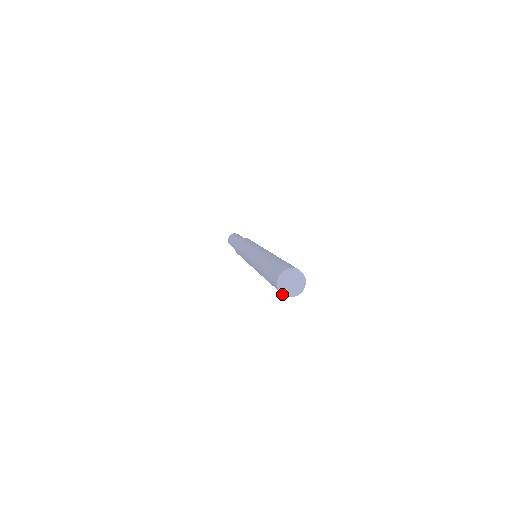
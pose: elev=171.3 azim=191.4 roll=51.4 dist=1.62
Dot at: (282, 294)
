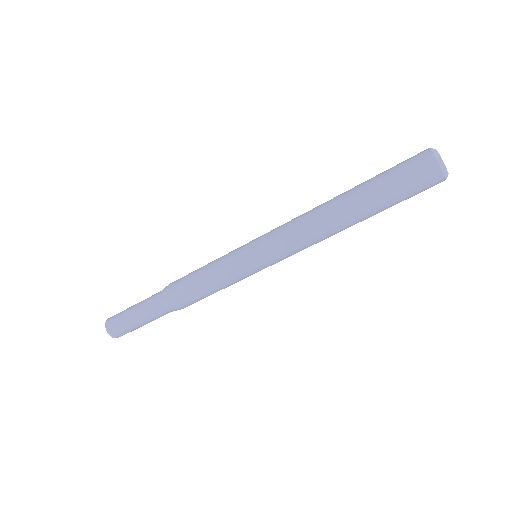
Dot at: (431, 150)
